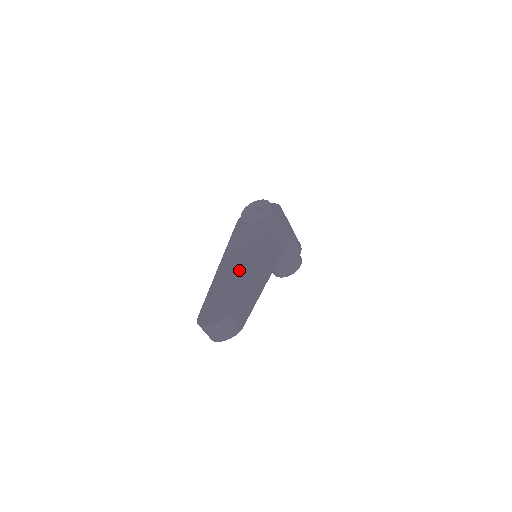
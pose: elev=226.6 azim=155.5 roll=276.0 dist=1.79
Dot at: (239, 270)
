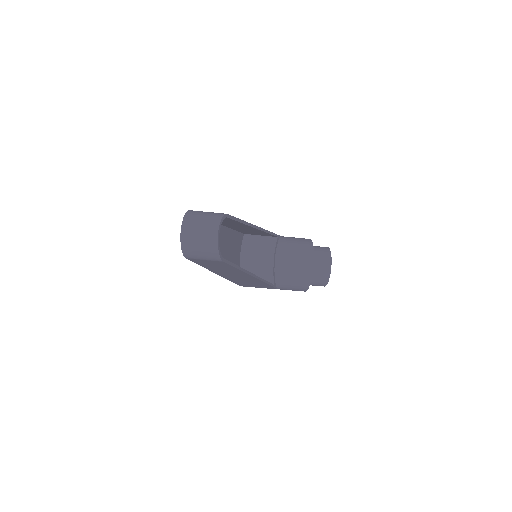
Dot at: occluded
